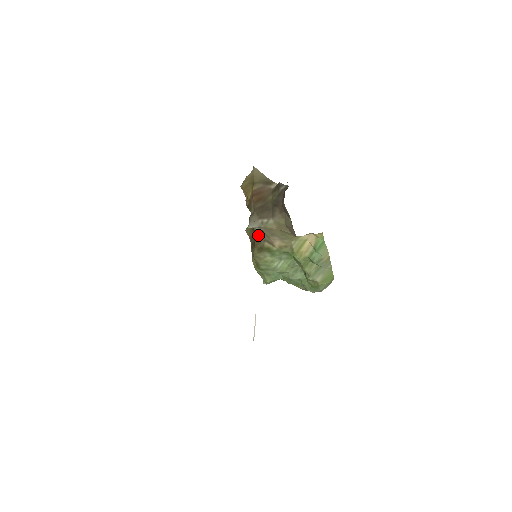
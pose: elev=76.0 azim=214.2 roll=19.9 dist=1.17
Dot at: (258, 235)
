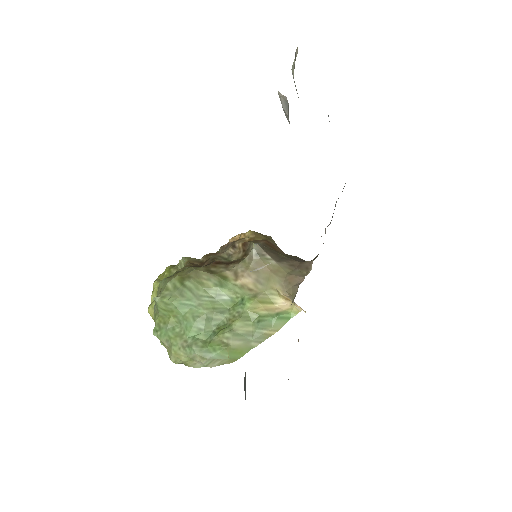
Dot at: (221, 264)
